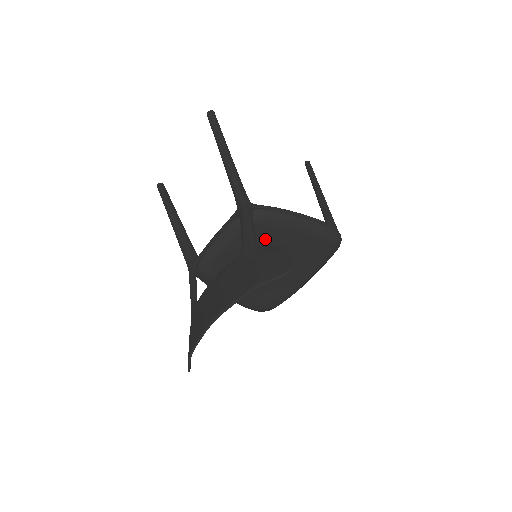
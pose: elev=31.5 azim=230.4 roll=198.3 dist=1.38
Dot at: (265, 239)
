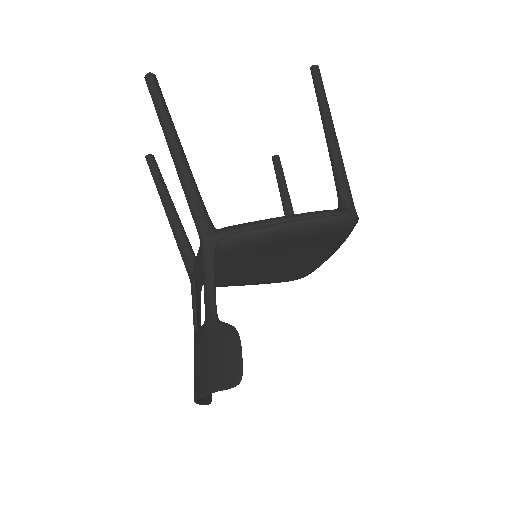
Dot at: (251, 254)
